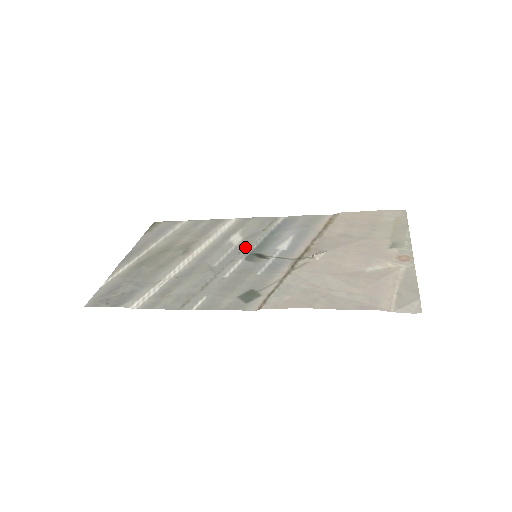
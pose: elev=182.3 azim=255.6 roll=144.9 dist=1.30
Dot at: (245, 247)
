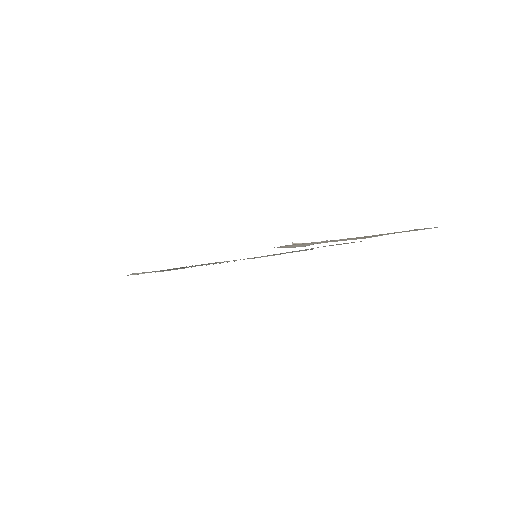
Dot at: occluded
